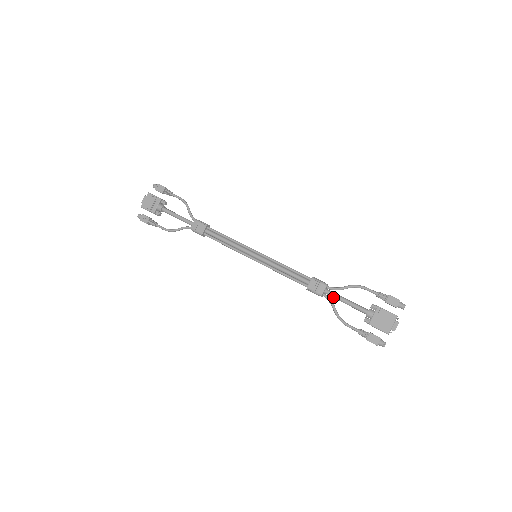
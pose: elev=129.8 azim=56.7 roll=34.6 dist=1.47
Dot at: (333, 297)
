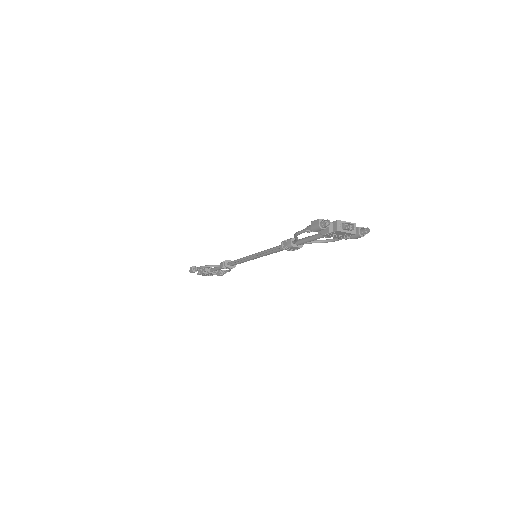
Dot at: (301, 239)
